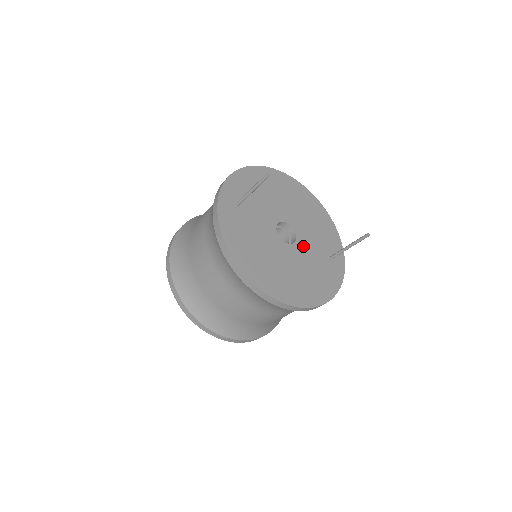
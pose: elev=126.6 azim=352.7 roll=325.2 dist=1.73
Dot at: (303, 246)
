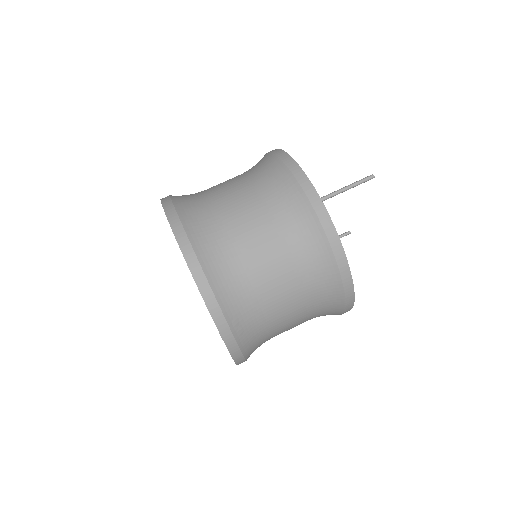
Dot at: occluded
